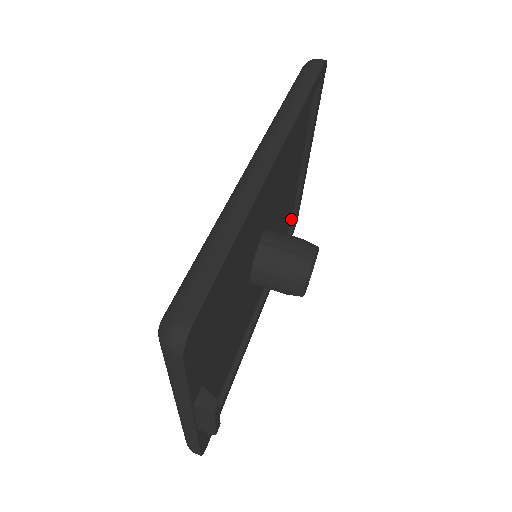
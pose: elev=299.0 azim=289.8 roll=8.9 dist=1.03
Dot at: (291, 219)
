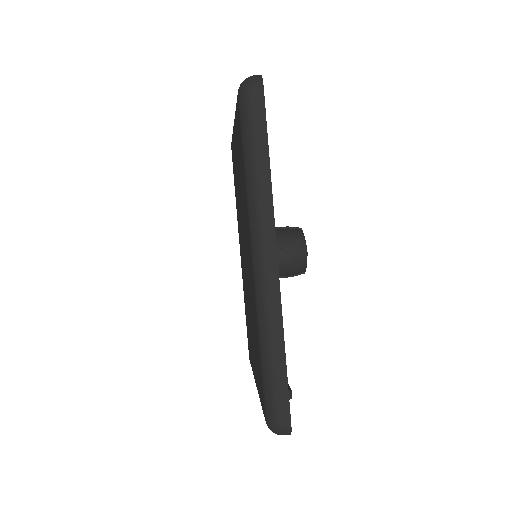
Dot at: occluded
